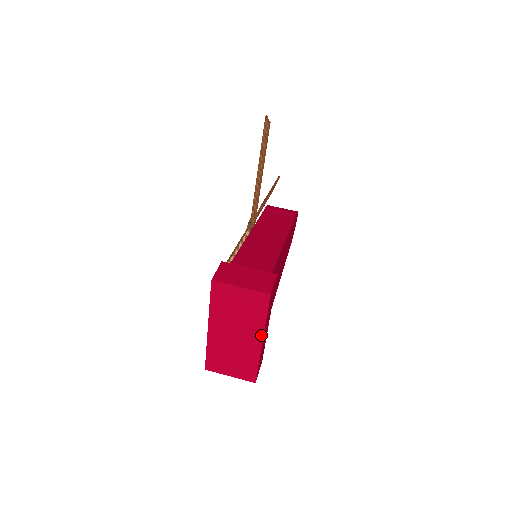
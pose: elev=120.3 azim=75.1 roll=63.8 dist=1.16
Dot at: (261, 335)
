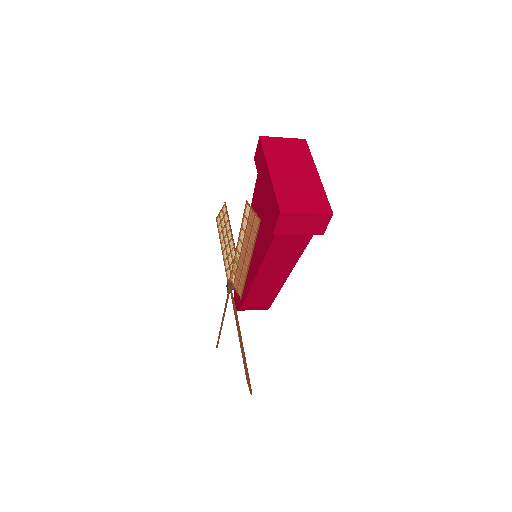
Dot at: (314, 168)
